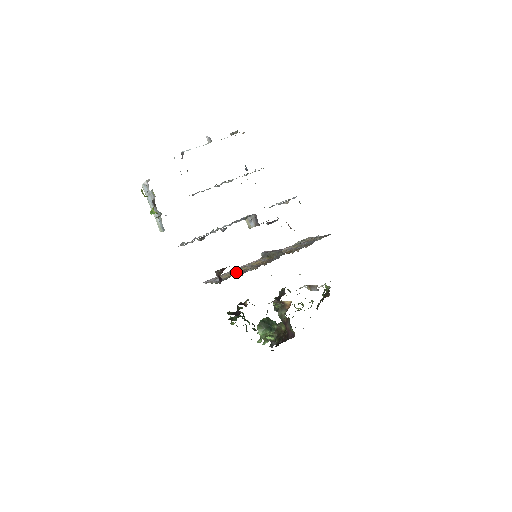
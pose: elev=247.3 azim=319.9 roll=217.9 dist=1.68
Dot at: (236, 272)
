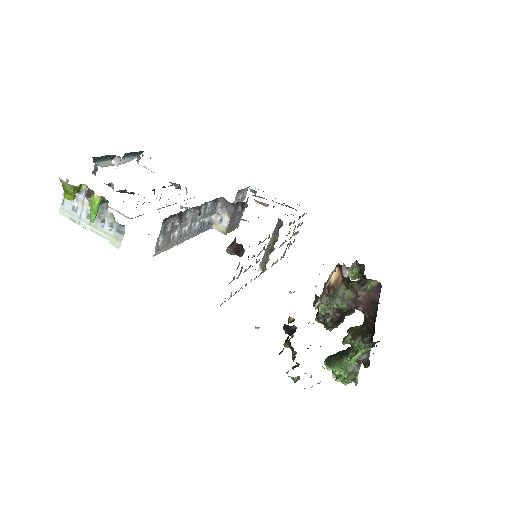
Dot at: (249, 266)
